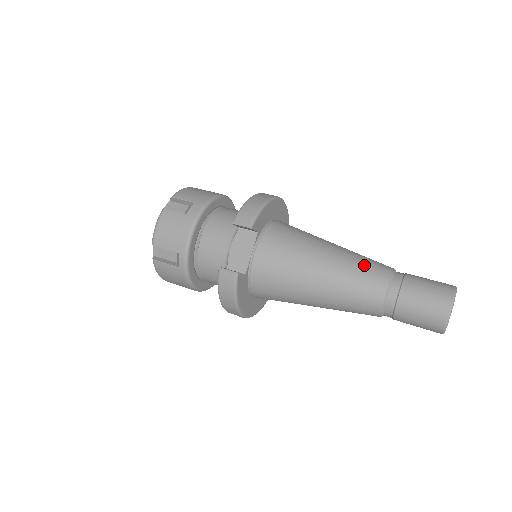
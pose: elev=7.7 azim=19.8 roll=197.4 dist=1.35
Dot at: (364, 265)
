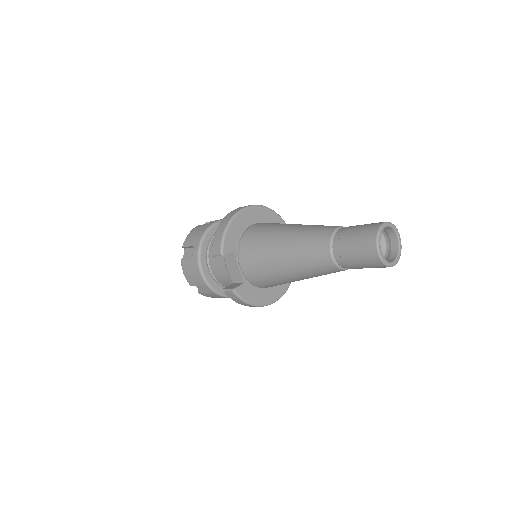
Dot at: (309, 240)
